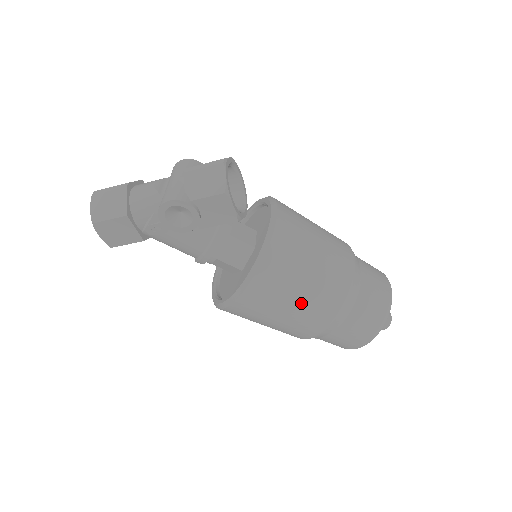
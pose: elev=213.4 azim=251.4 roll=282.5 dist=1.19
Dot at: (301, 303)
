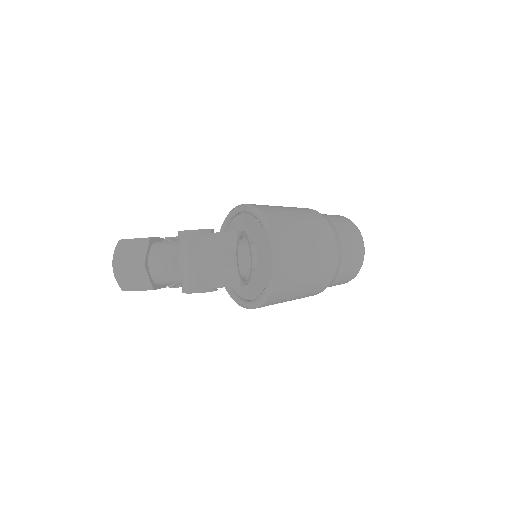
Dot at: (296, 298)
